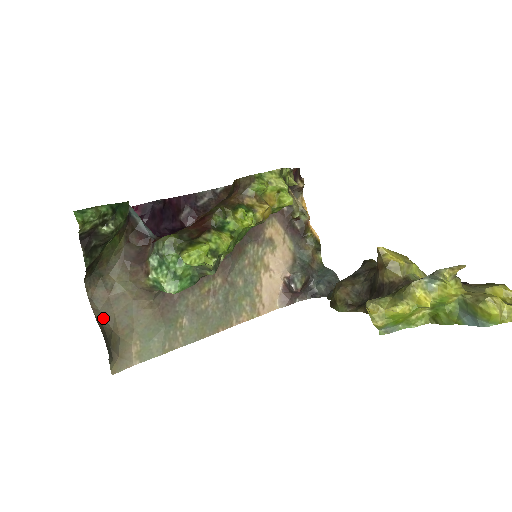
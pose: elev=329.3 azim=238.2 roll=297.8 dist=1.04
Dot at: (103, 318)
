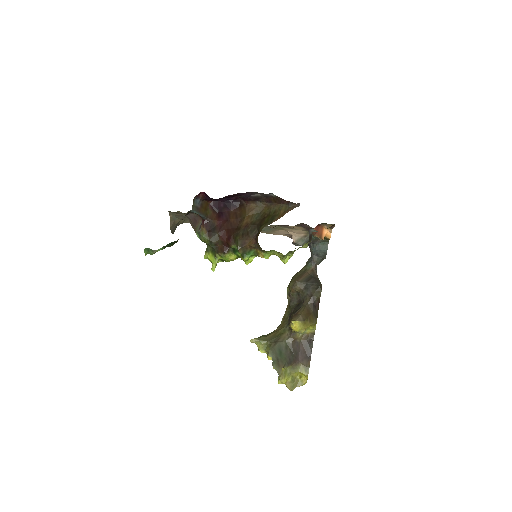
Dot at: (175, 218)
